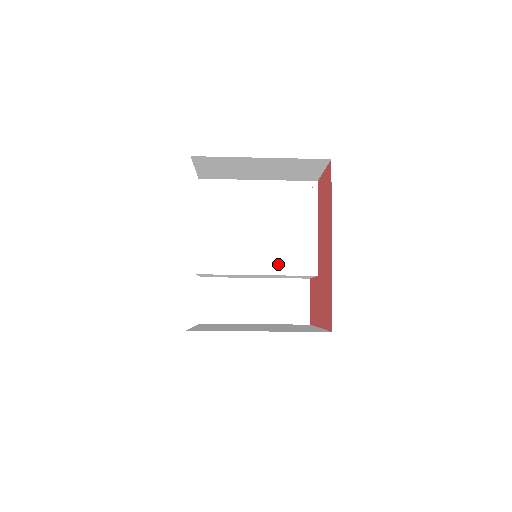
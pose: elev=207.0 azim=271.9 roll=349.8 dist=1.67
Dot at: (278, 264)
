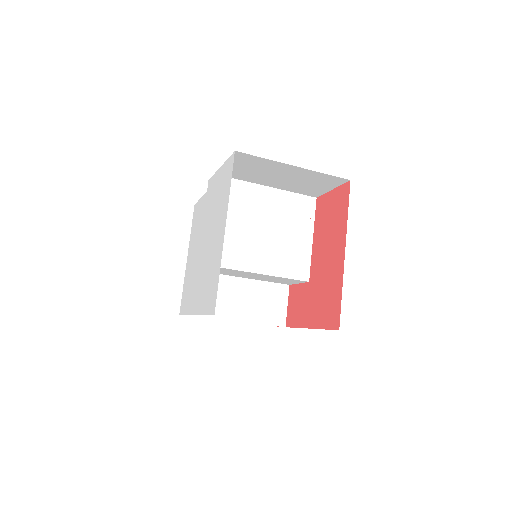
Dot at: (277, 266)
